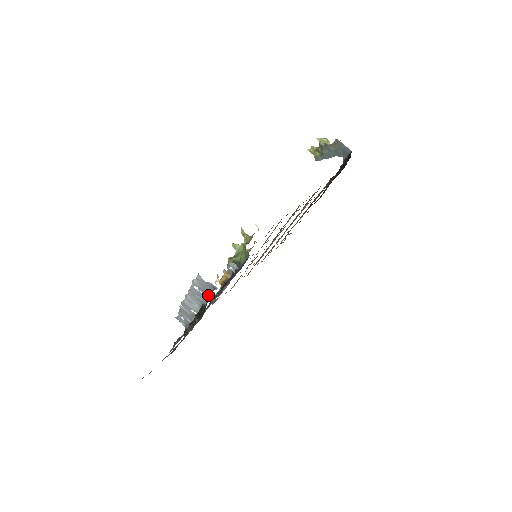
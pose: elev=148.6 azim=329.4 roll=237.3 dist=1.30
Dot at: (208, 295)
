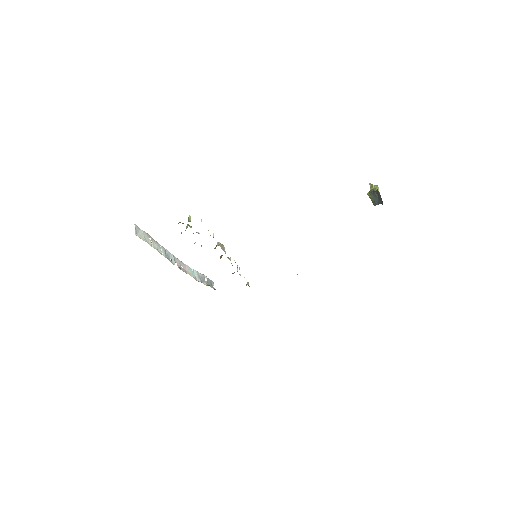
Dot at: occluded
